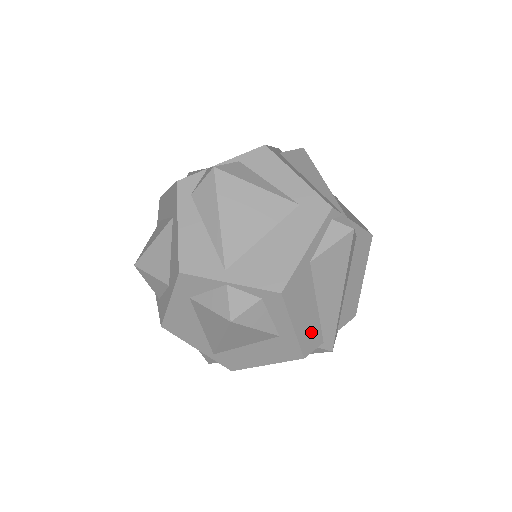
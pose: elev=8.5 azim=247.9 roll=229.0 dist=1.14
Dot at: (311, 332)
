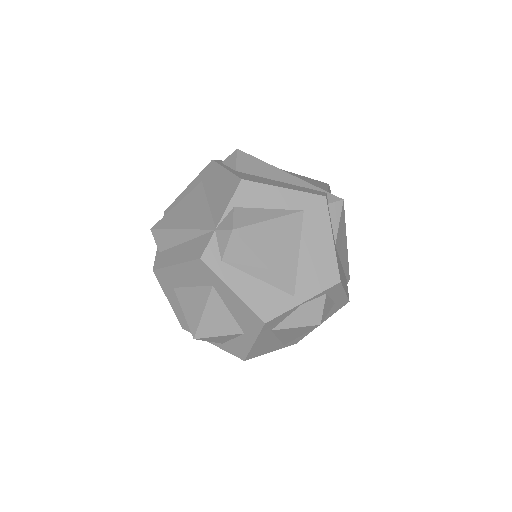
Dot at: (345, 283)
